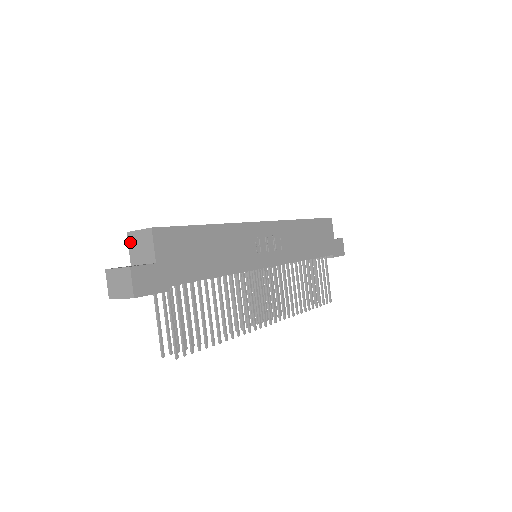
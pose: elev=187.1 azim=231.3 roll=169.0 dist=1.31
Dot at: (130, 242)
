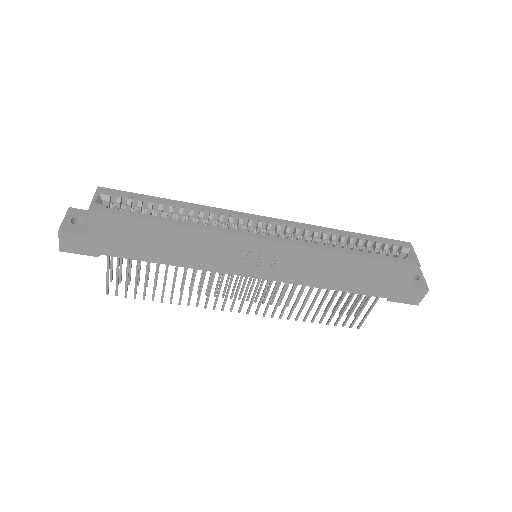
Dot at: occluded
